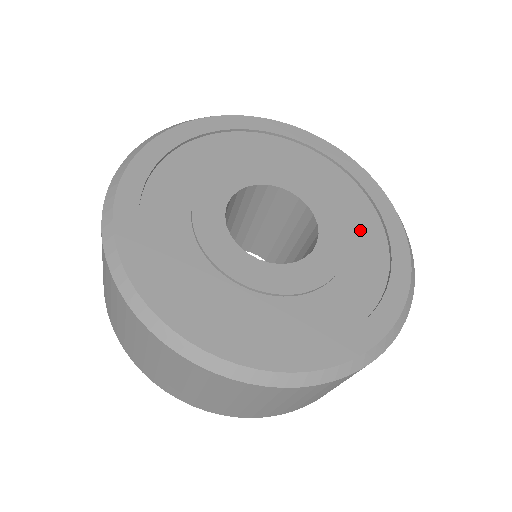
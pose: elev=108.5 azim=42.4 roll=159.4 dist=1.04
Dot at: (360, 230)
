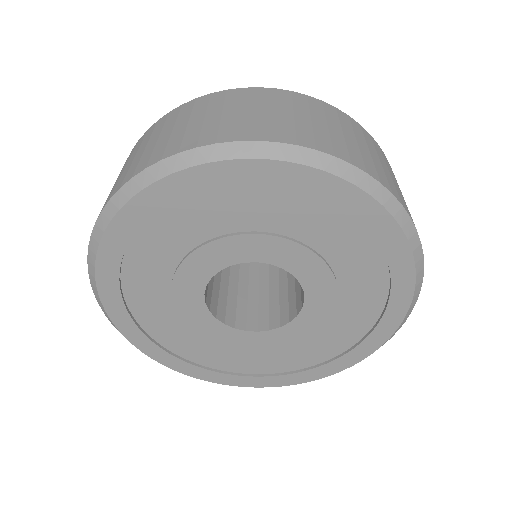
Dot at: (336, 332)
